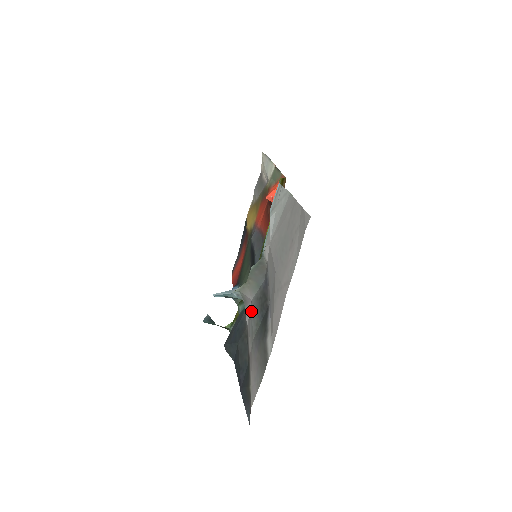
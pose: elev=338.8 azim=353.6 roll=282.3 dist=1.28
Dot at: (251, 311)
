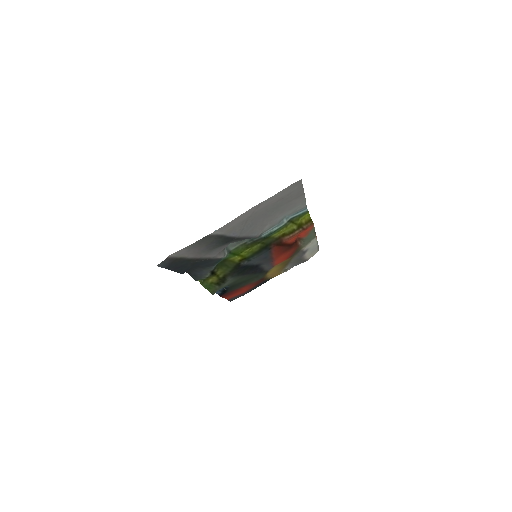
Dot at: (224, 246)
